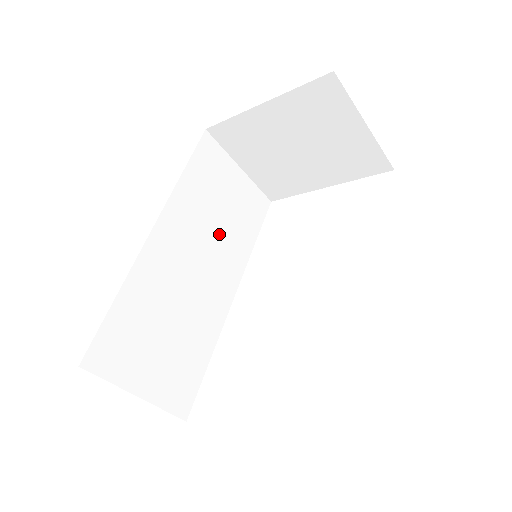
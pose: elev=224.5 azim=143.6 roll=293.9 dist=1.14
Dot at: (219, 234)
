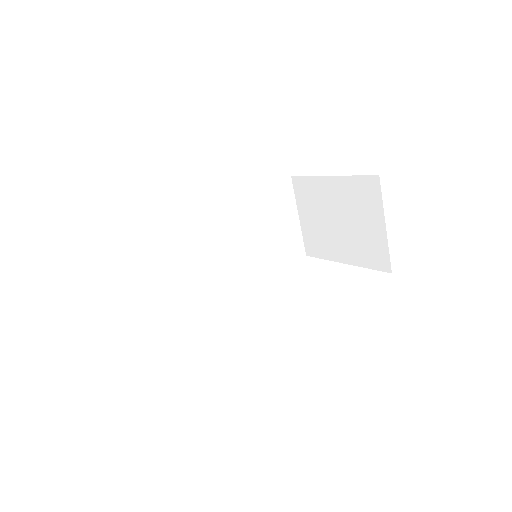
Dot at: (252, 243)
